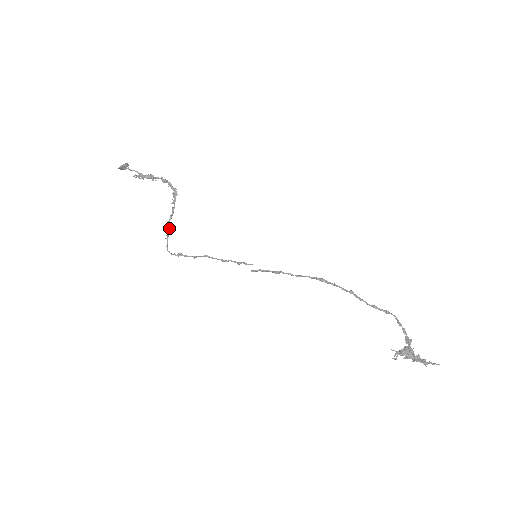
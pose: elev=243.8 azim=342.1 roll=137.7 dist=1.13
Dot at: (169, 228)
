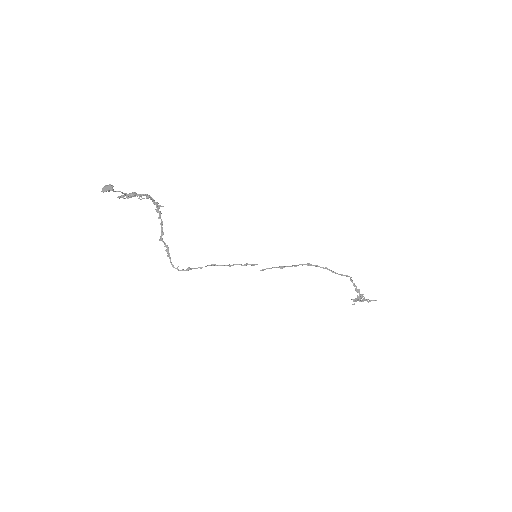
Dot at: (166, 245)
